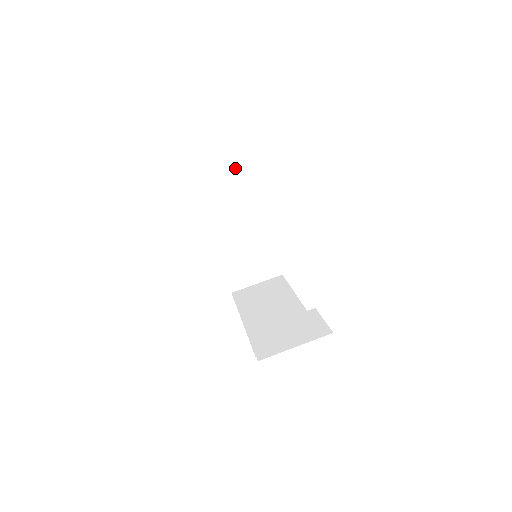
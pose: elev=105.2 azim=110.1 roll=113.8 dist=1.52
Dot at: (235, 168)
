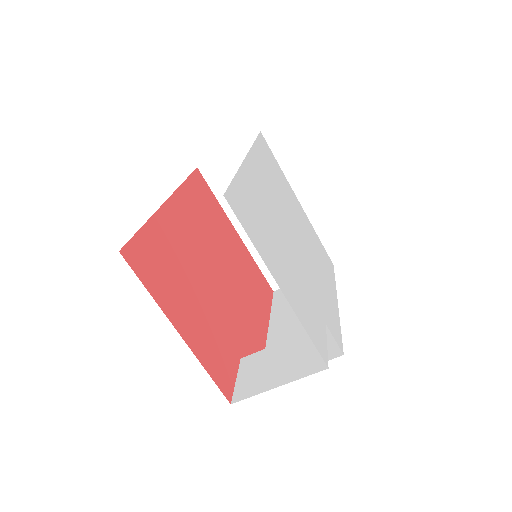
Dot at: (244, 142)
